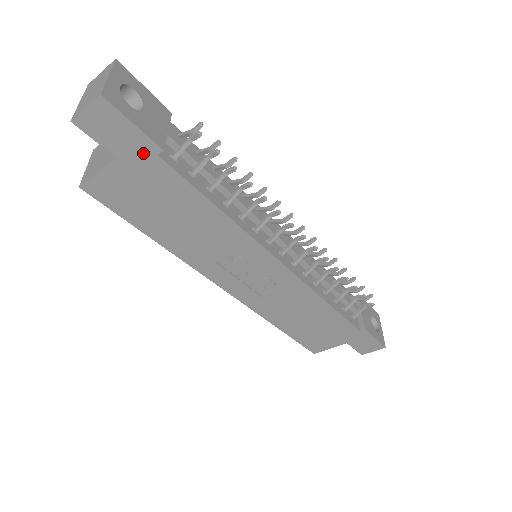
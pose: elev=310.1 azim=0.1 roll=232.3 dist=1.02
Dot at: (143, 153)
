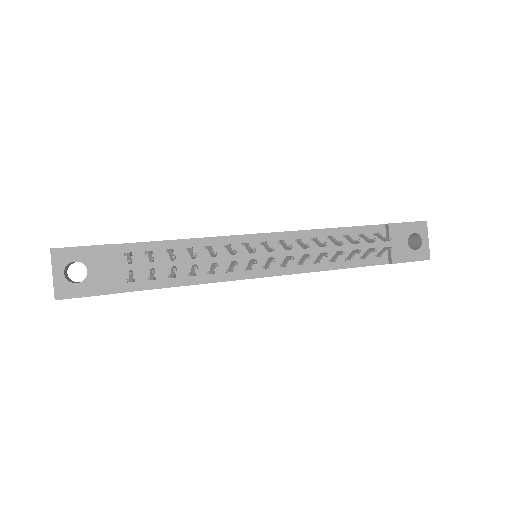
Dot at: occluded
